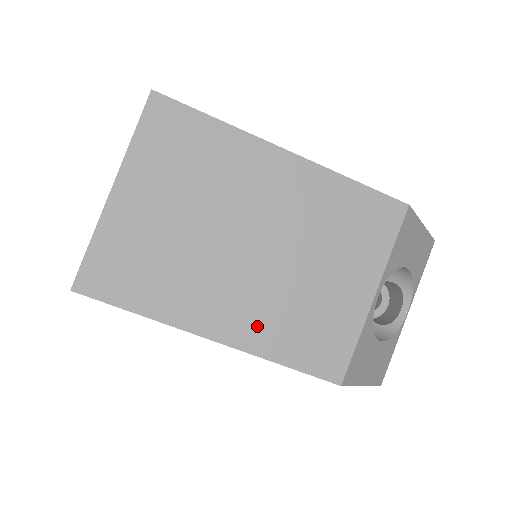
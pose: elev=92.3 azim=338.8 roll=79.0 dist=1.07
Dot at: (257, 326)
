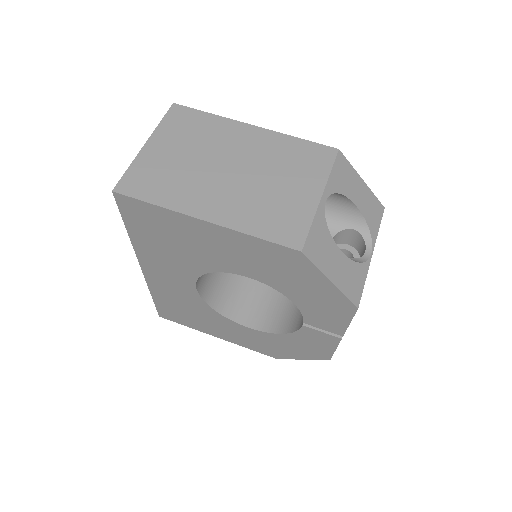
Dot at: (235, 213)
